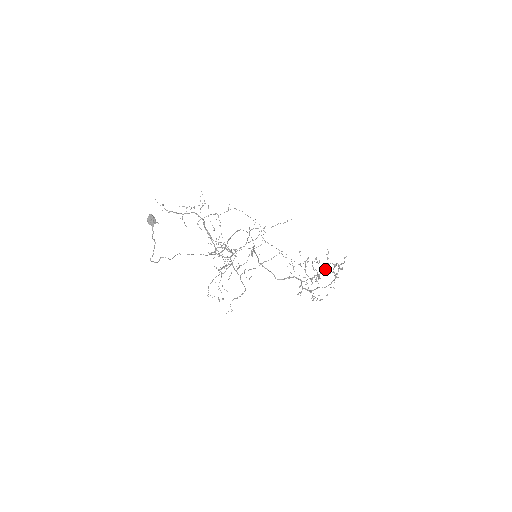
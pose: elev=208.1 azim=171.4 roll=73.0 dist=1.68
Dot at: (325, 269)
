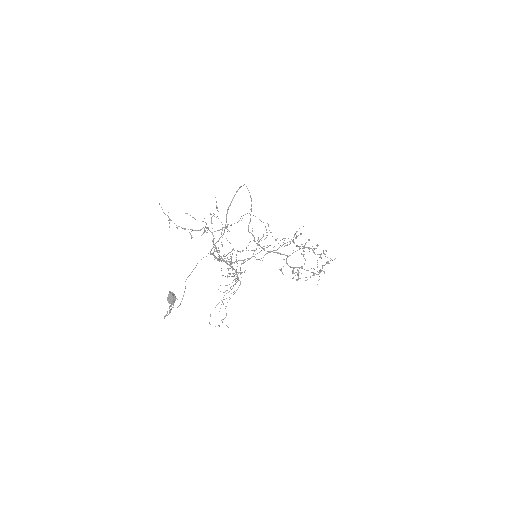
Dot at: (313, 250)
